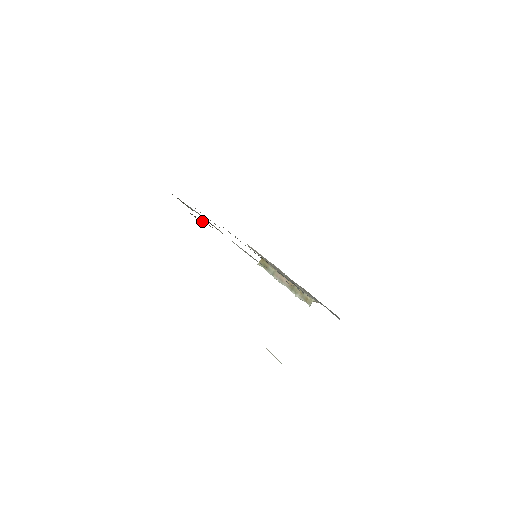
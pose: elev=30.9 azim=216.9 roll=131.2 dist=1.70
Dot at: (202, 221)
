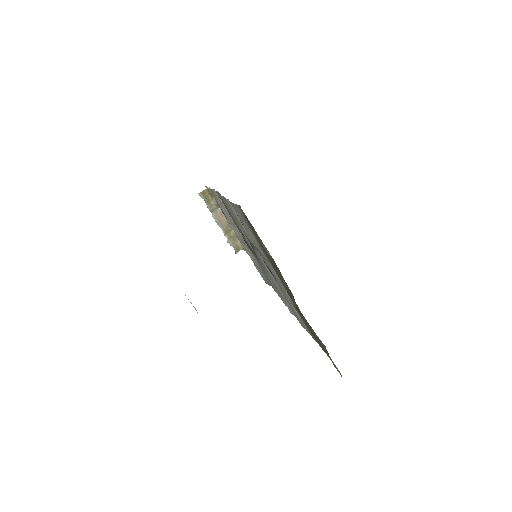
Dot at: occluded
